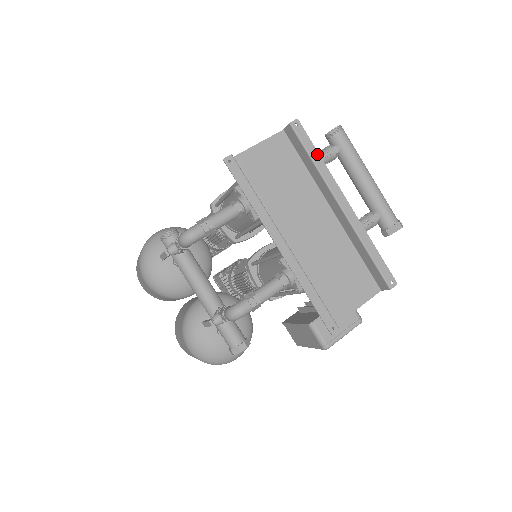
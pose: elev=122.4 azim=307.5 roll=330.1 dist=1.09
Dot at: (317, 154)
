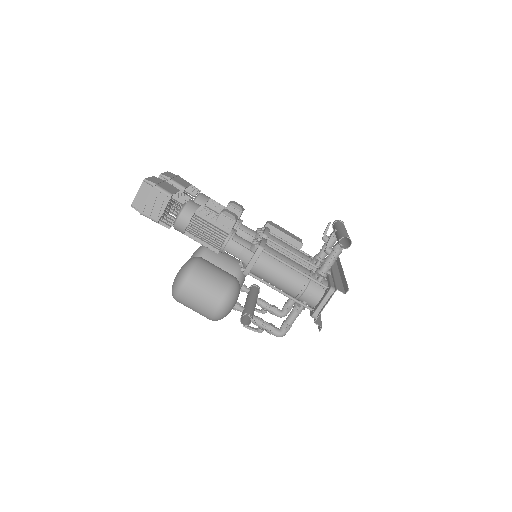
Dot at: (346, 283)
